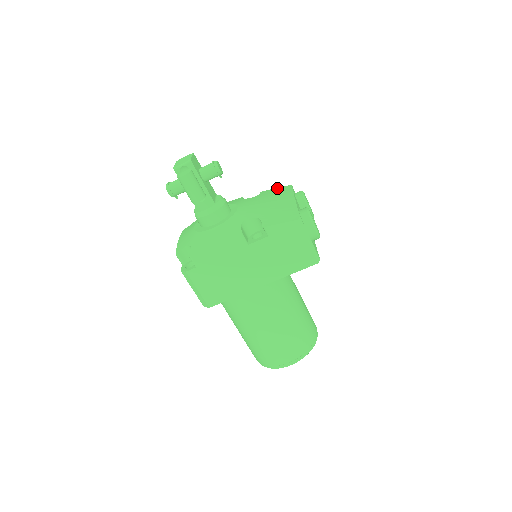
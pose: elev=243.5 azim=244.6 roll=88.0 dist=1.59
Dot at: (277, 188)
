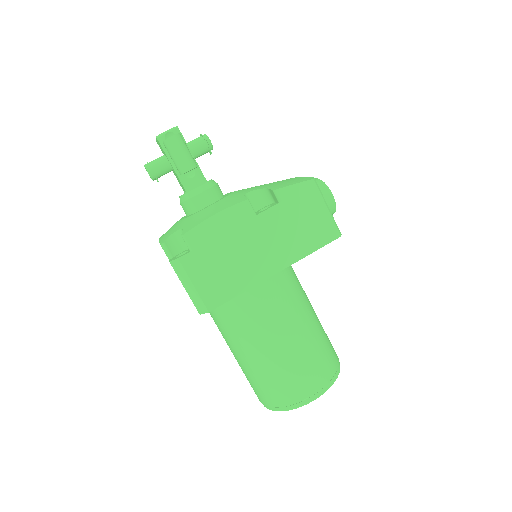
Dot at: occluded
